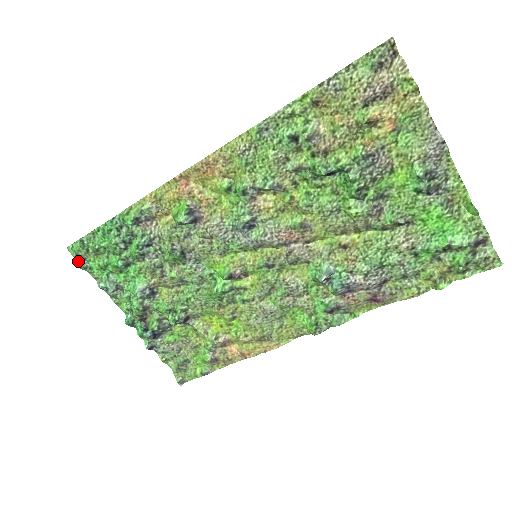
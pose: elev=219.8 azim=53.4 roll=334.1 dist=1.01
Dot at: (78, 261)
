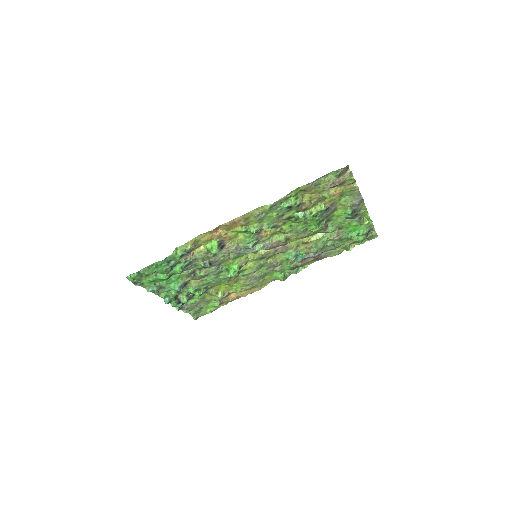
Dot at: (134, 283)
